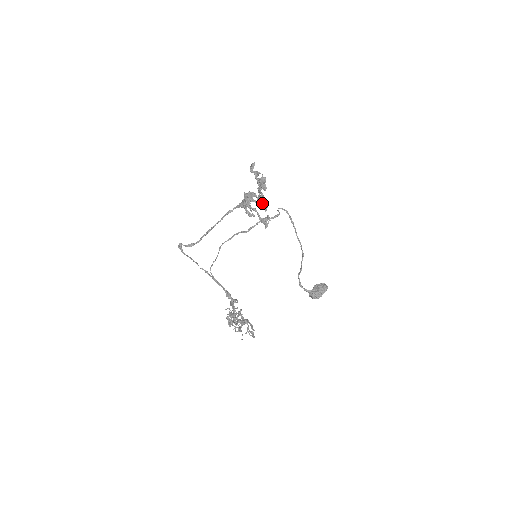
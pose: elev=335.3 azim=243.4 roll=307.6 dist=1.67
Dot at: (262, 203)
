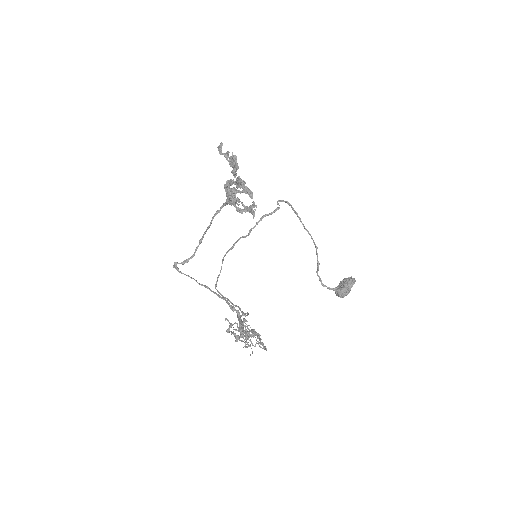
Dot at: occluded
